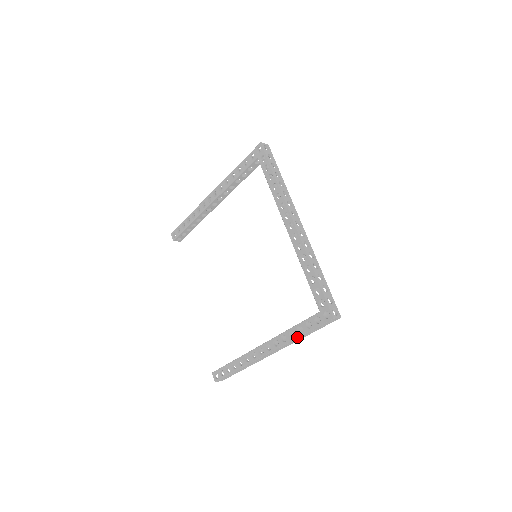
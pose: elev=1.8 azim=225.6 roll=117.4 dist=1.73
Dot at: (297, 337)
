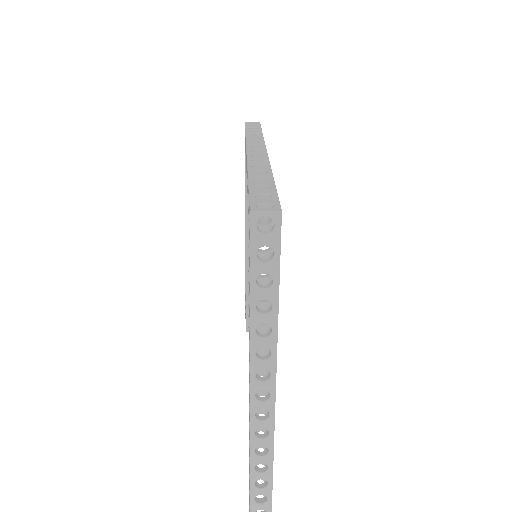
Dot at: occluded
